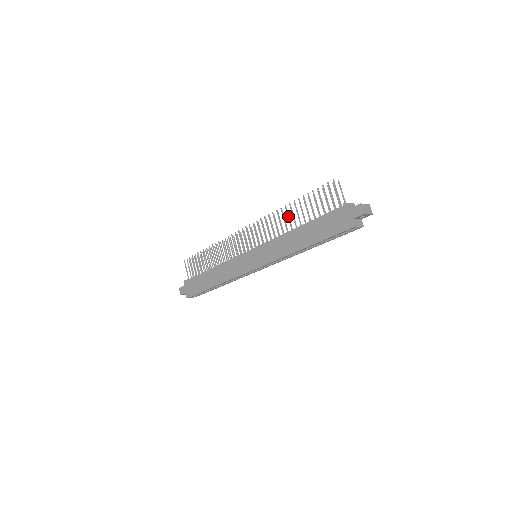
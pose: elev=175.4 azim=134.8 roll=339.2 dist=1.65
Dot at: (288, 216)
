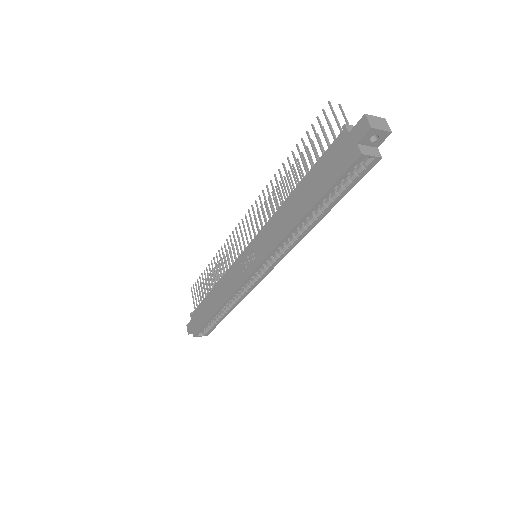
Dot at: (282, 182)
